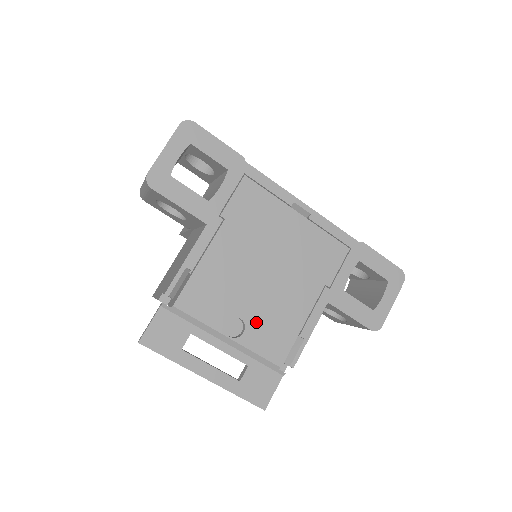
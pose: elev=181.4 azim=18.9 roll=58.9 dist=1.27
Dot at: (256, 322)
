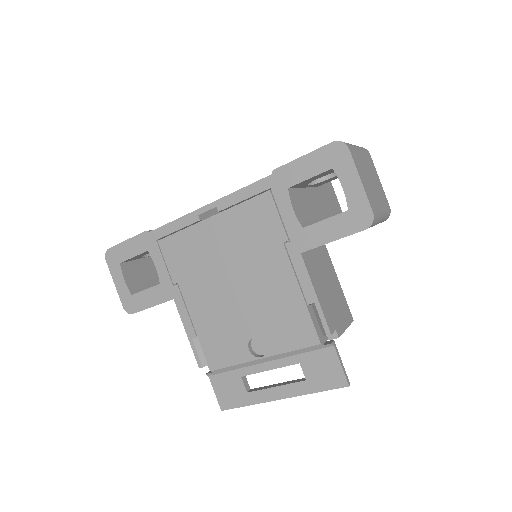
Dot at: (266, 329)
